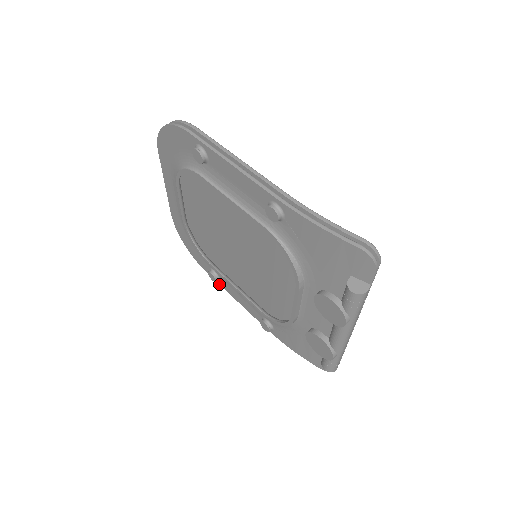
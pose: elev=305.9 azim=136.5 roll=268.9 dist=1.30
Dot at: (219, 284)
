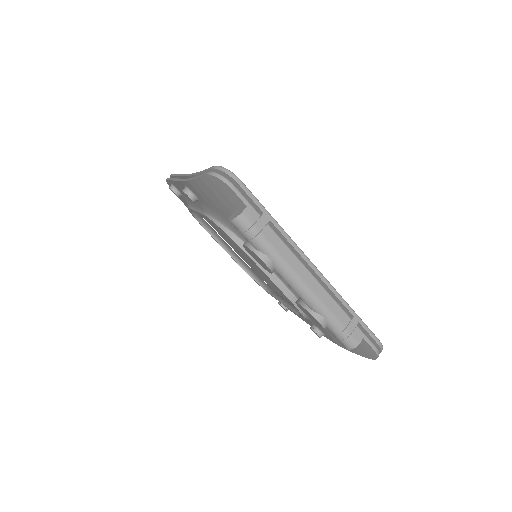
Dot at: (294, 313)
